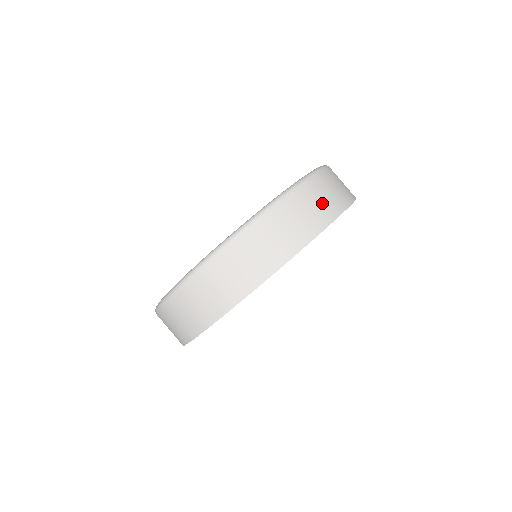
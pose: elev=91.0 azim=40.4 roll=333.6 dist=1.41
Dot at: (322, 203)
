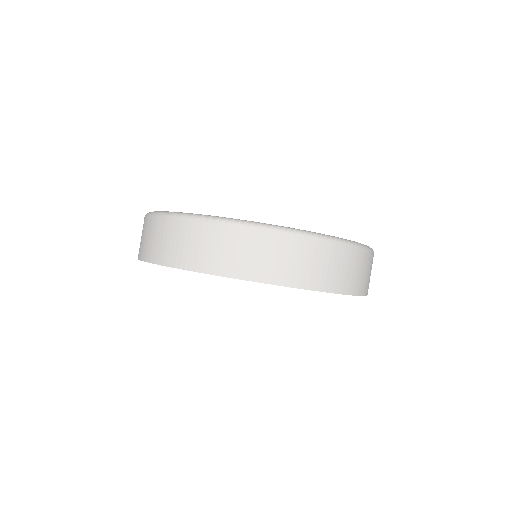
Dot at: (251, 257)
